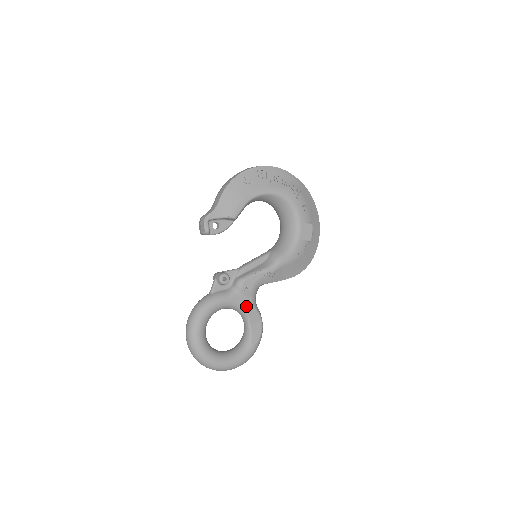
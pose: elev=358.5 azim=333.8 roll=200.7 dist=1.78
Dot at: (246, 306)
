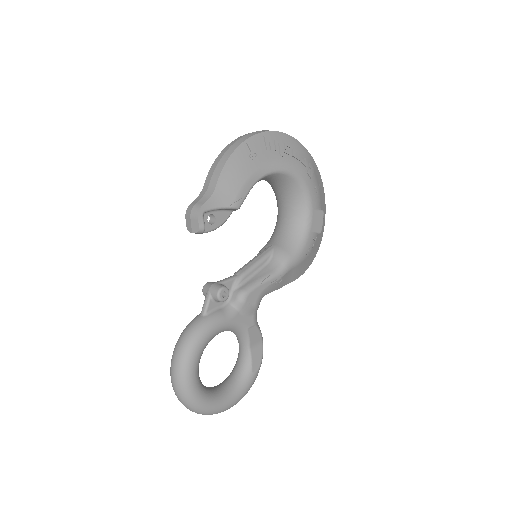
Dot at: (248, 326)
